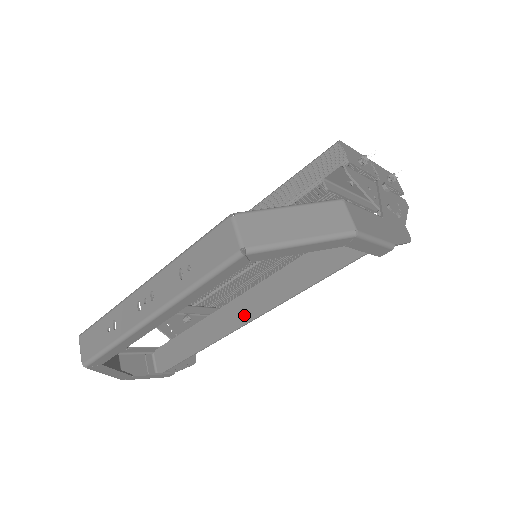
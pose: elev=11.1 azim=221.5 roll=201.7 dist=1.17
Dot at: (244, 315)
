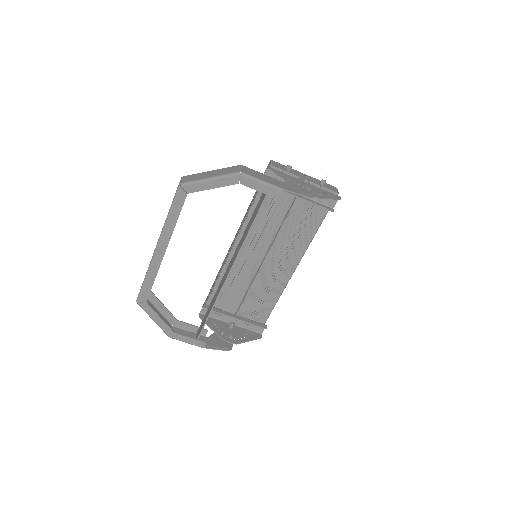
Dot at: (228, 271)
